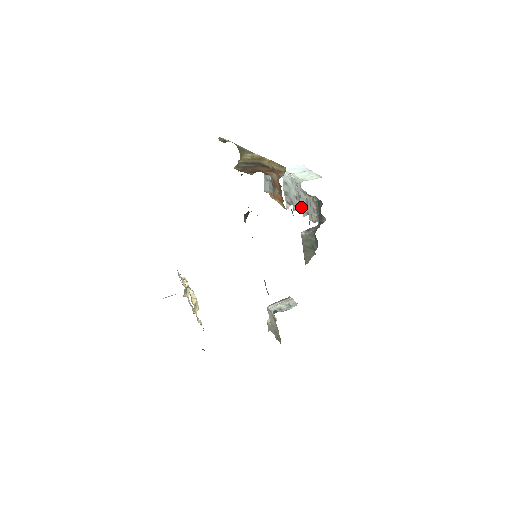
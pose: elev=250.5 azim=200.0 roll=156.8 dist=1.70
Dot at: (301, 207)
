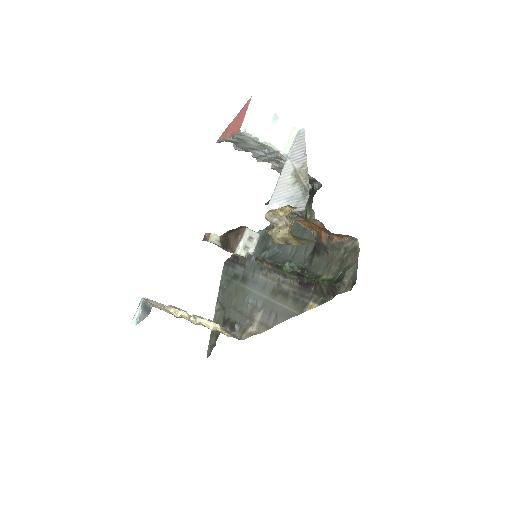
Dot at: (260, 157)
